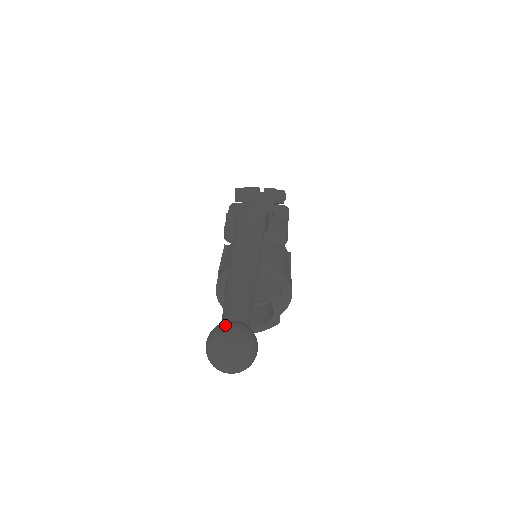
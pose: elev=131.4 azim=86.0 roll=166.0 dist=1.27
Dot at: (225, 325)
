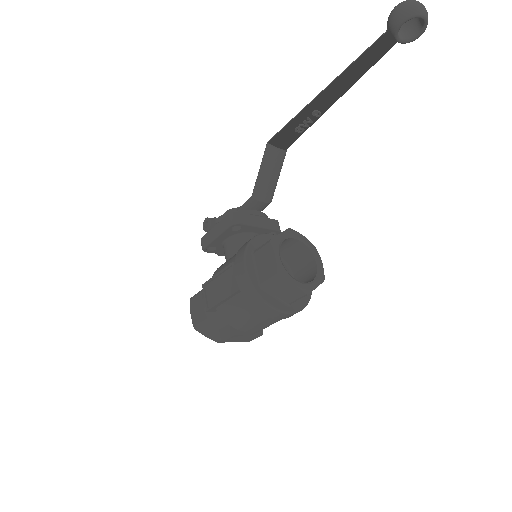
Dot at: occluded
